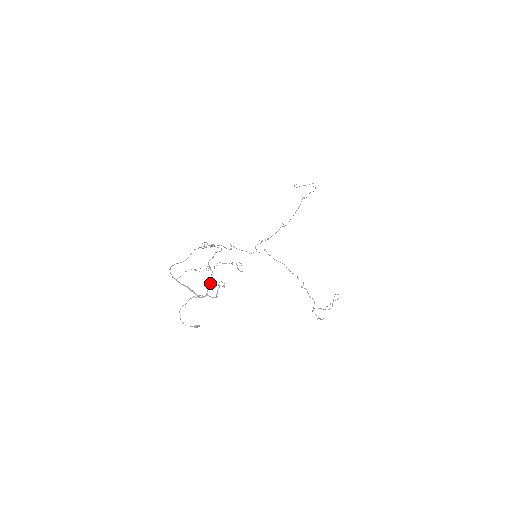
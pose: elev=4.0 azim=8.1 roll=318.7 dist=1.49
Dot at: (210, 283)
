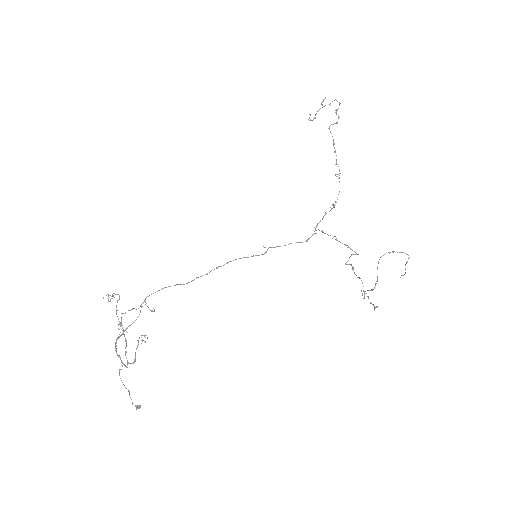
Dot at: (126, 345)
